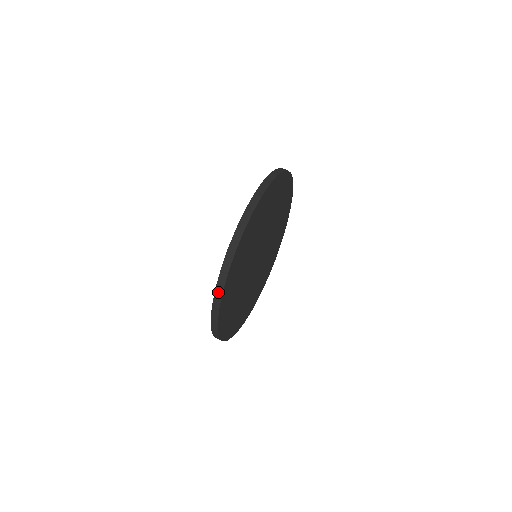
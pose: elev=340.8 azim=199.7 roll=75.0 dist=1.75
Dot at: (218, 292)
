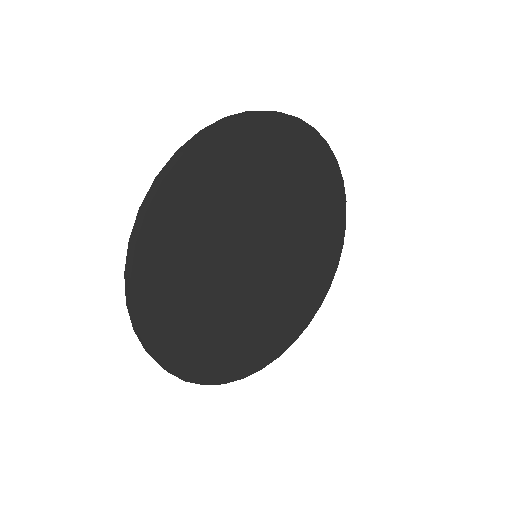
Dot at: (141, 214)
